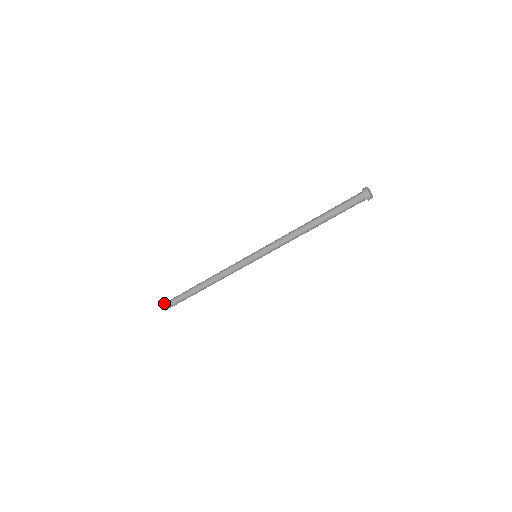
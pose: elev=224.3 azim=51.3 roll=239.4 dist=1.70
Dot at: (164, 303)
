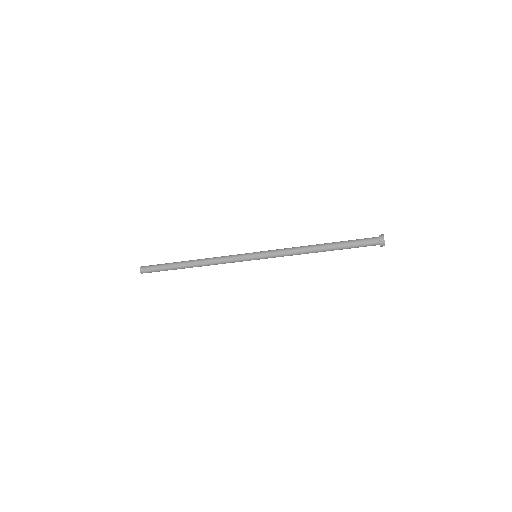
Dot at: (143, 267)
